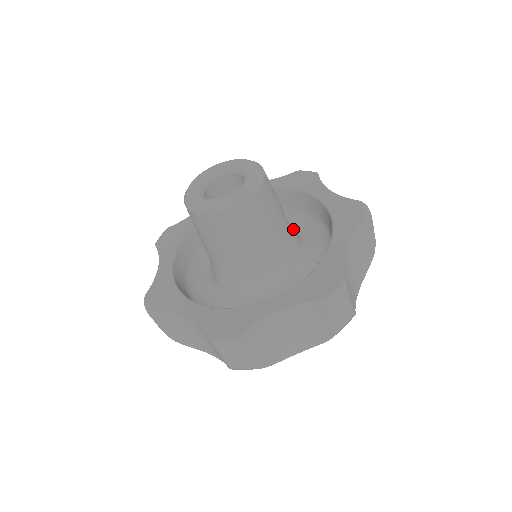
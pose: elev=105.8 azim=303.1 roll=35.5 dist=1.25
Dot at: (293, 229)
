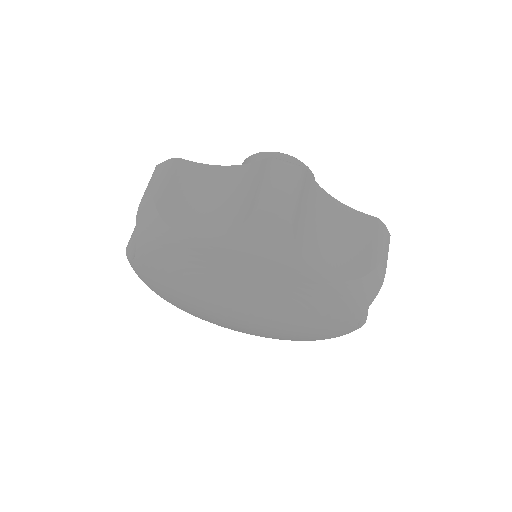
Dot at: occluded
